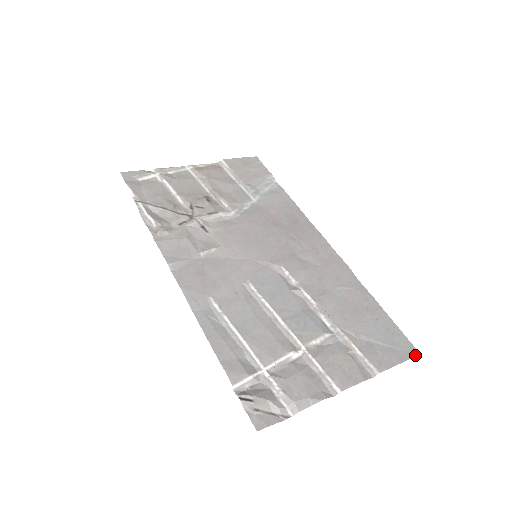
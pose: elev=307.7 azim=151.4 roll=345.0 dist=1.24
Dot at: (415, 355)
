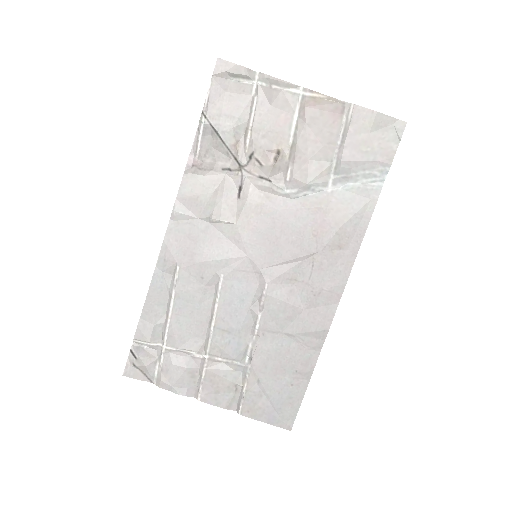
Dot at: (285, 428)
